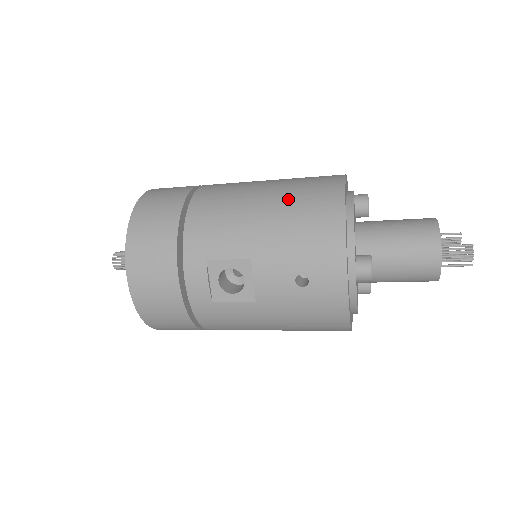
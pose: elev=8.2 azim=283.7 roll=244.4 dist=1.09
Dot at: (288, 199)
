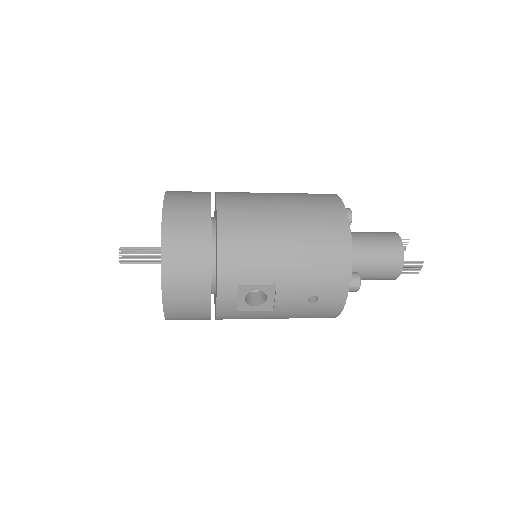
Dot at: (306, 233)
